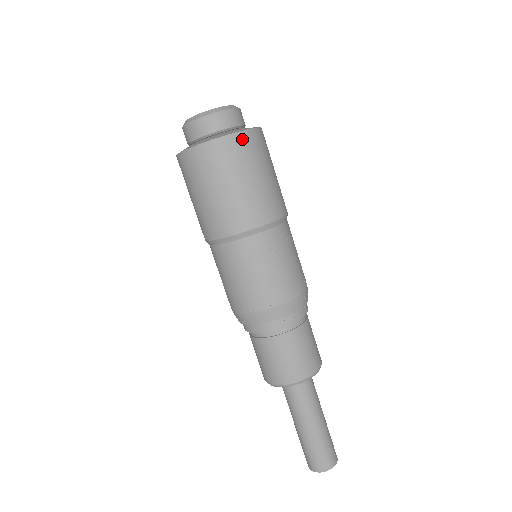
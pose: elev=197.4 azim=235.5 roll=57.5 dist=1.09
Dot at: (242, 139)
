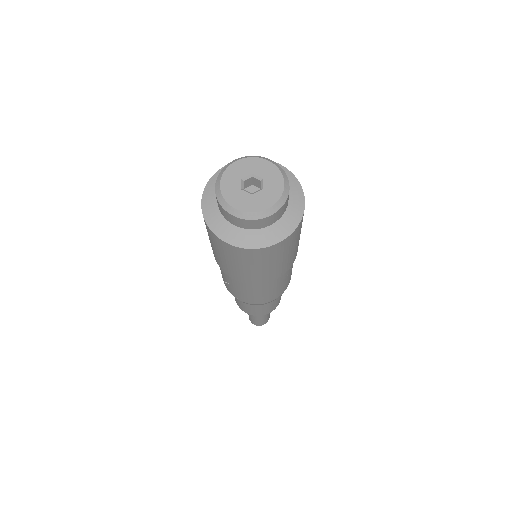
Dot at: (299, 227)
